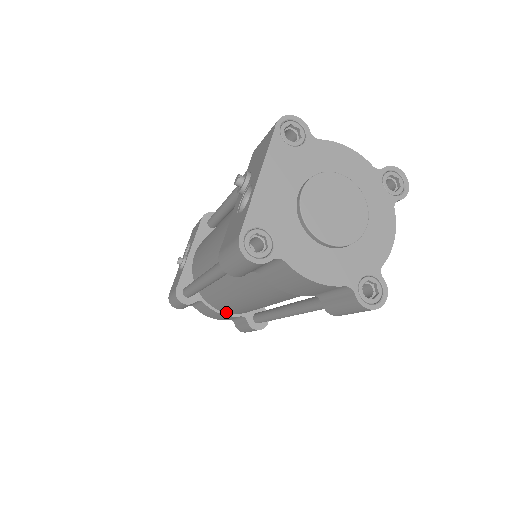
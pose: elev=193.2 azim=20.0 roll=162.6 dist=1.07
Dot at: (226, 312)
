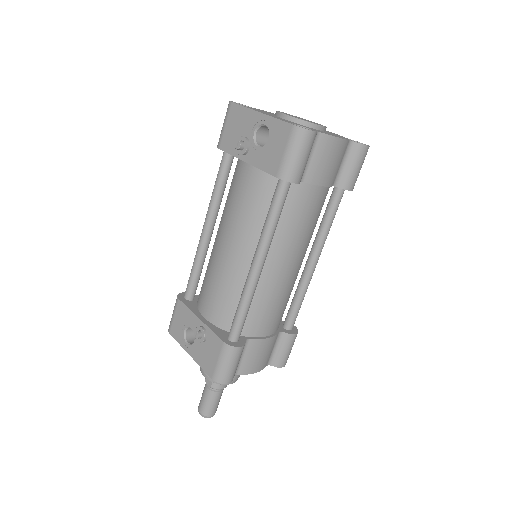
Dot at: (269, 334)
